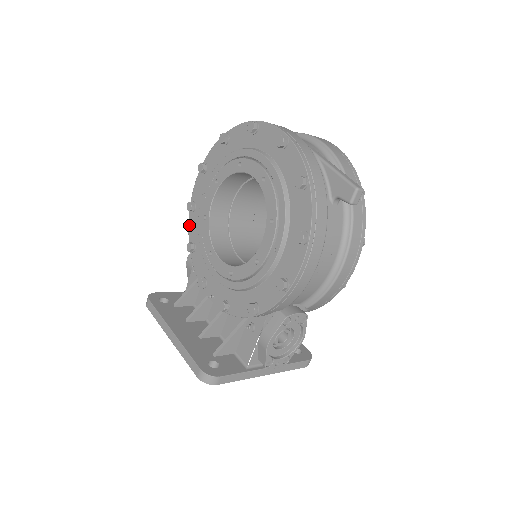
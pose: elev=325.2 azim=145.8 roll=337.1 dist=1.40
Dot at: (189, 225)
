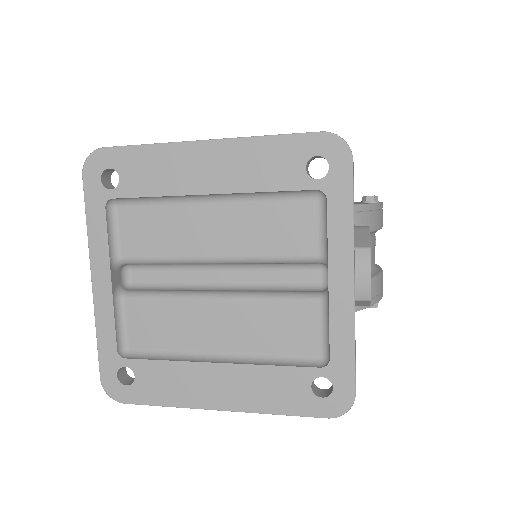
Dot at: occluded
